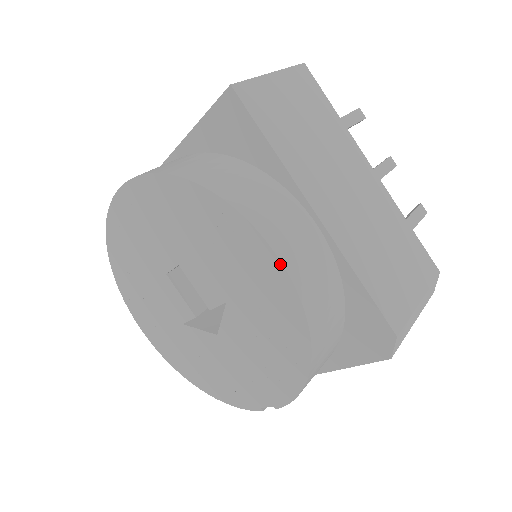
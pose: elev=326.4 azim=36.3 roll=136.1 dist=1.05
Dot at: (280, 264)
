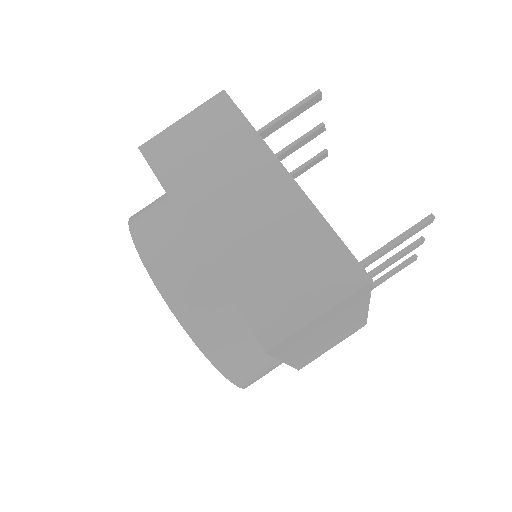
Dot at: occluded
